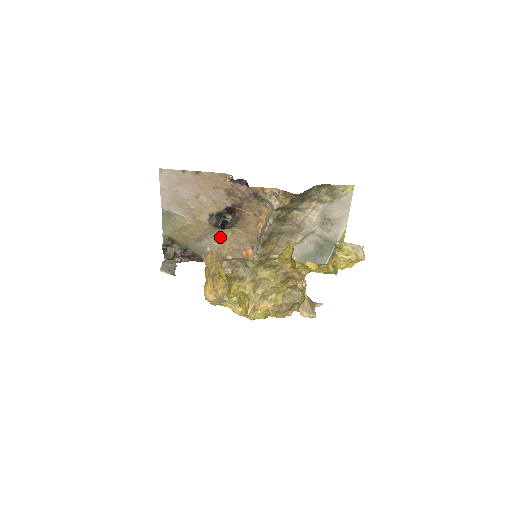
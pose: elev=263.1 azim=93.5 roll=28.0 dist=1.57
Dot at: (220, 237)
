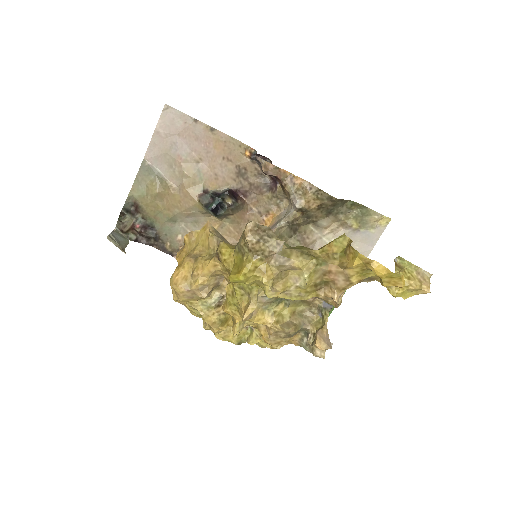
Dot at: (202, 226)
